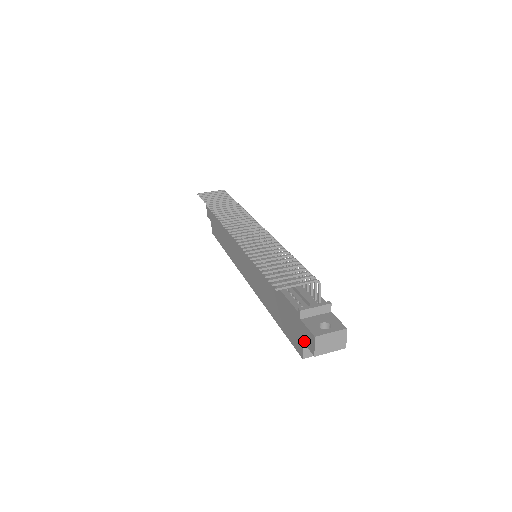
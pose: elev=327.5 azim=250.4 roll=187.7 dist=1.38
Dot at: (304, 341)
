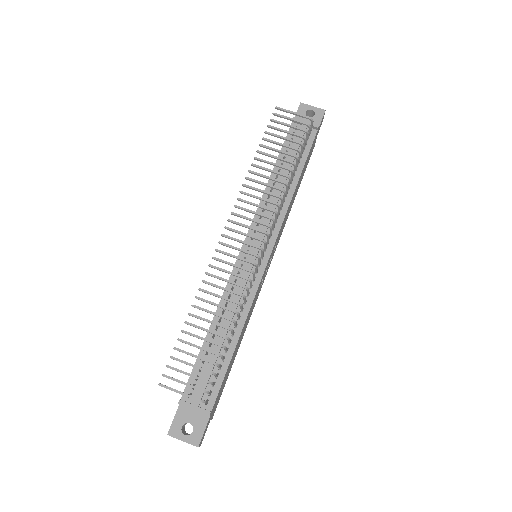
Dot at: occluded
